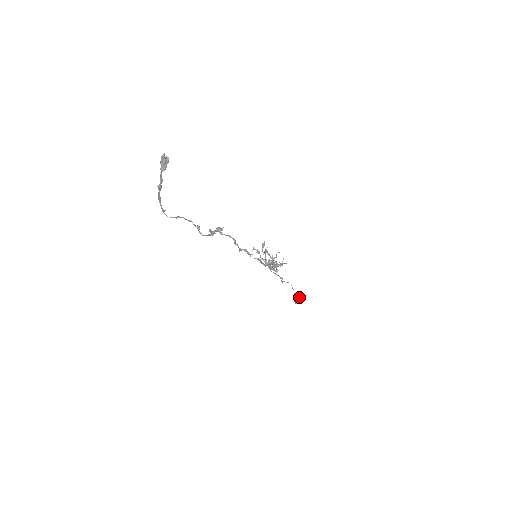
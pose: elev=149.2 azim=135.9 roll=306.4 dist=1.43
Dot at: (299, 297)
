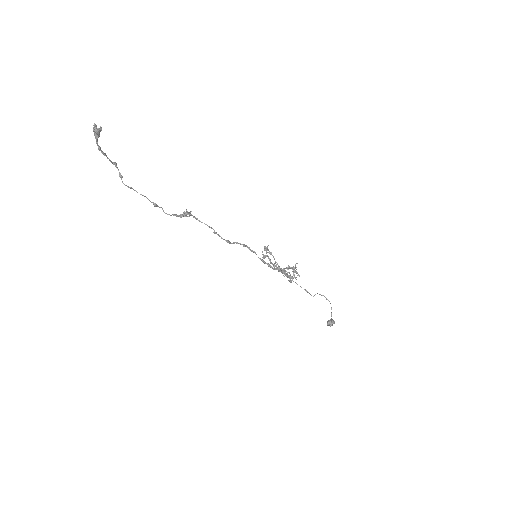
Dot at: (330, 321)
